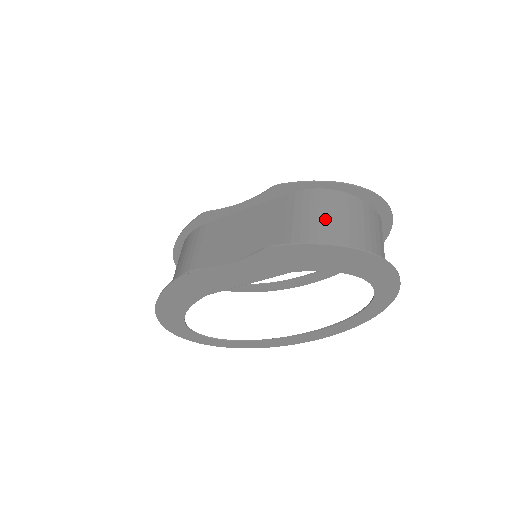
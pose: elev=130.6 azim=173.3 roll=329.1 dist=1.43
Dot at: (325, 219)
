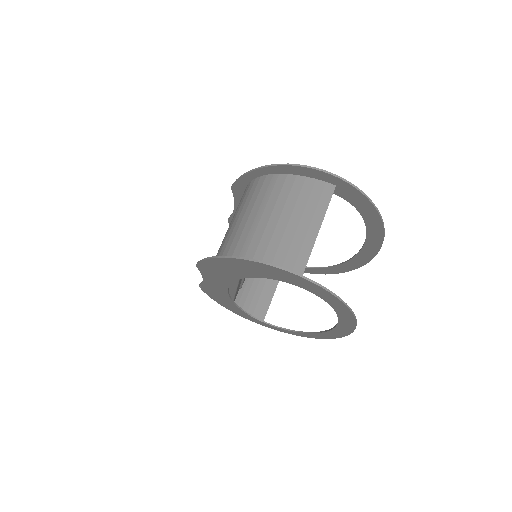
Dot at: (241, 220)
